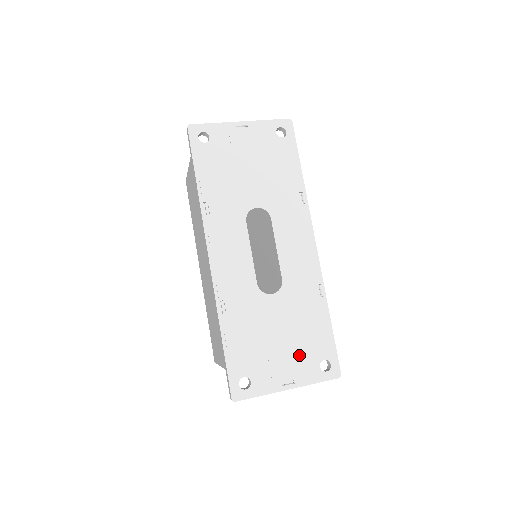
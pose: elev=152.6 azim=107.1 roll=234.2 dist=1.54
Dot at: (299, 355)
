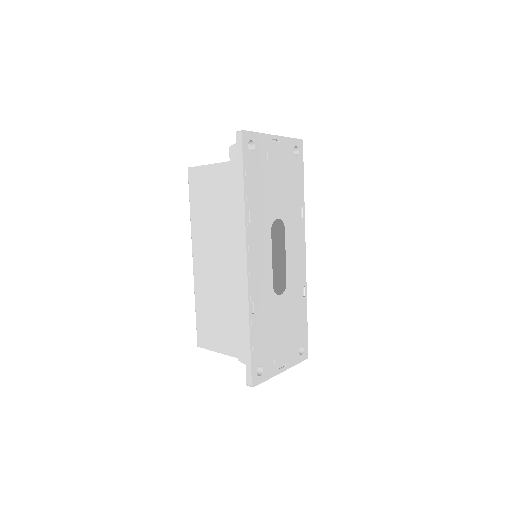
Dot at: (290, 344)
